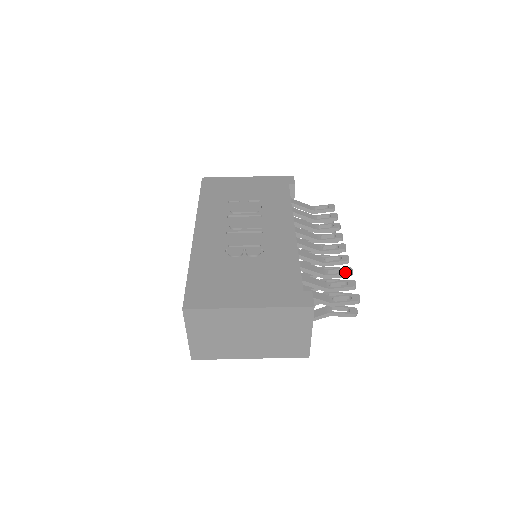
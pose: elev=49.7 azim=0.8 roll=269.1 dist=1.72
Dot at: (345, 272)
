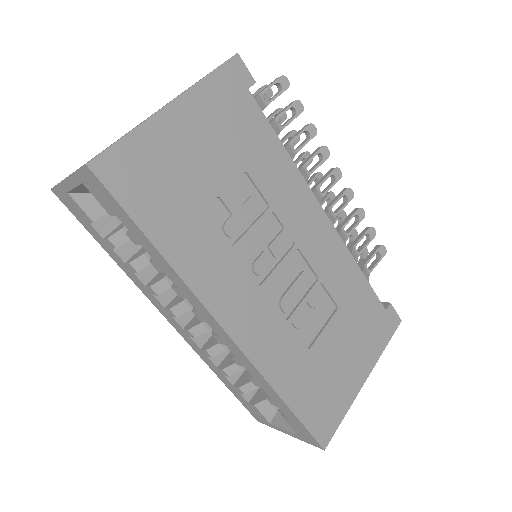
Dot at: (360, 220)
